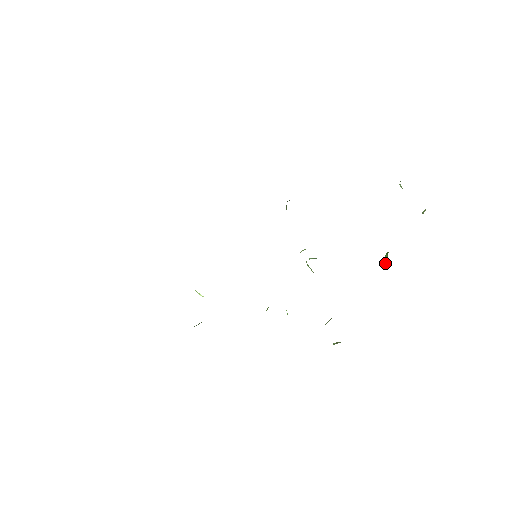
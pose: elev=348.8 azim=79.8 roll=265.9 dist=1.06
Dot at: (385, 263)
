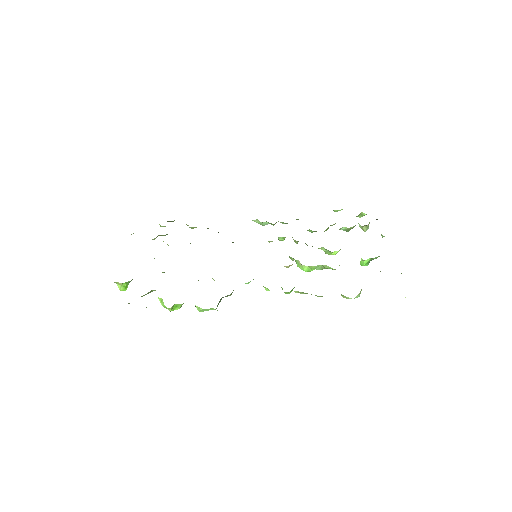
Dot at: (361, 264)
